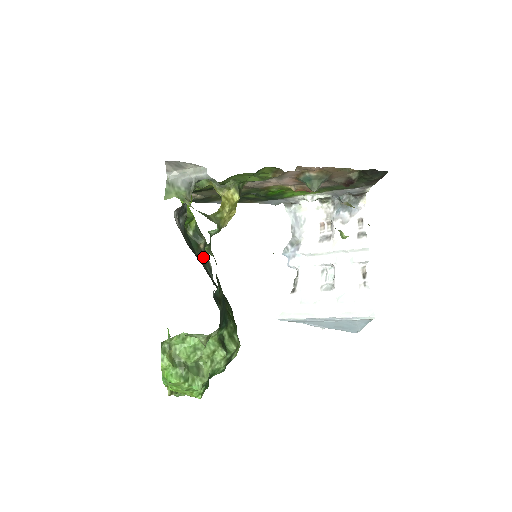
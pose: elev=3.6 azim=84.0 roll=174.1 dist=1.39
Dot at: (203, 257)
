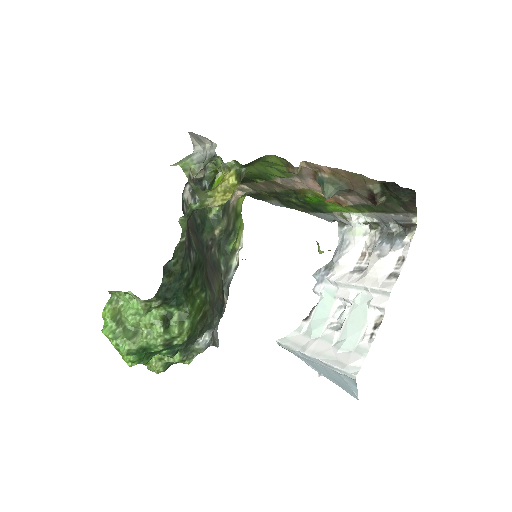
Dot at: (215, 243)
